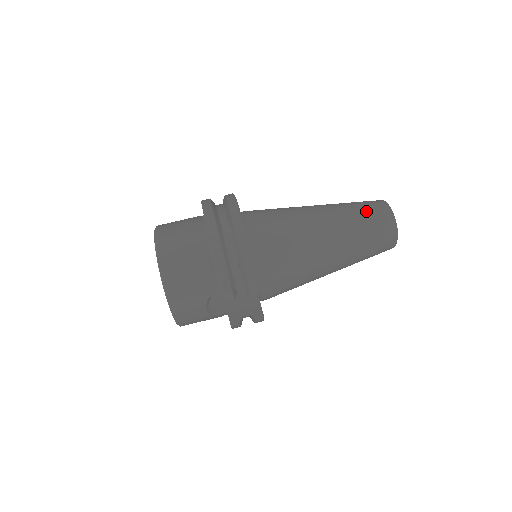
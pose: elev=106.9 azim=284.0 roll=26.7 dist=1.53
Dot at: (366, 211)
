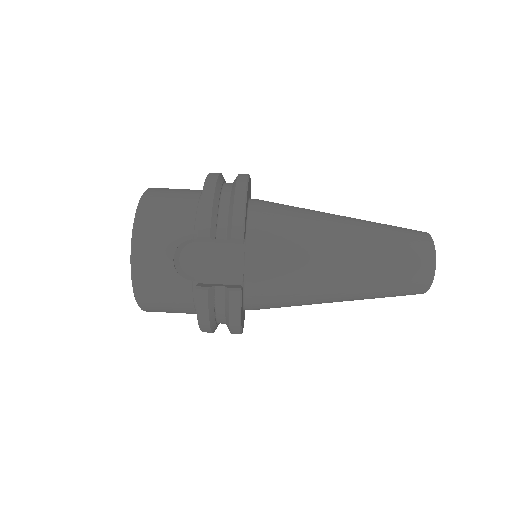
Dot at: (396, 226)
